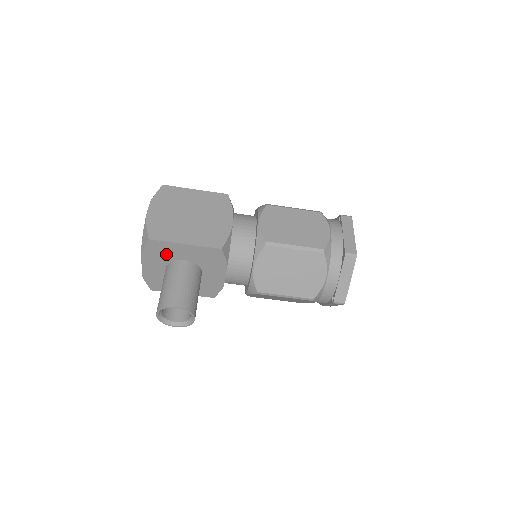
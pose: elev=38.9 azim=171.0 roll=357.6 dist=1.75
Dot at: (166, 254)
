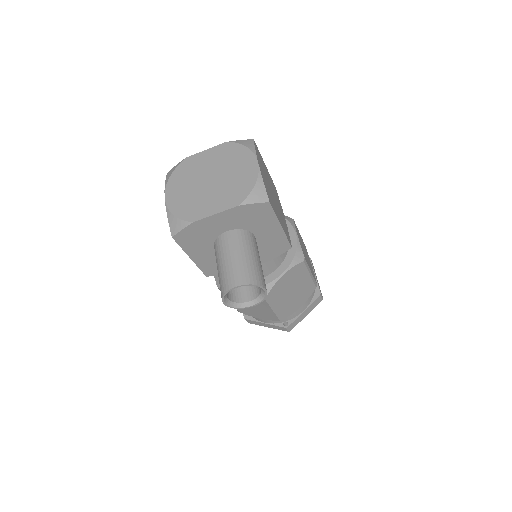
Dot at: (253, 221)
